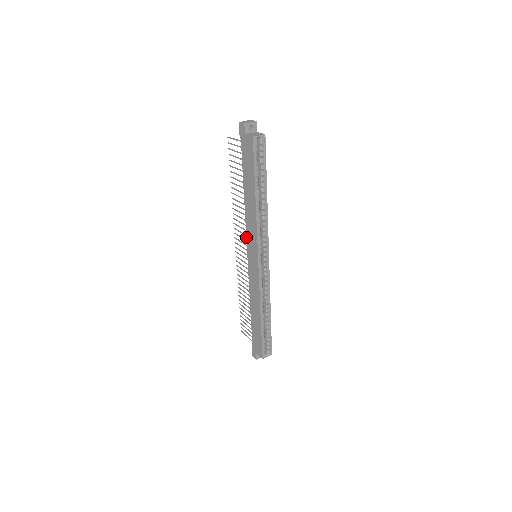
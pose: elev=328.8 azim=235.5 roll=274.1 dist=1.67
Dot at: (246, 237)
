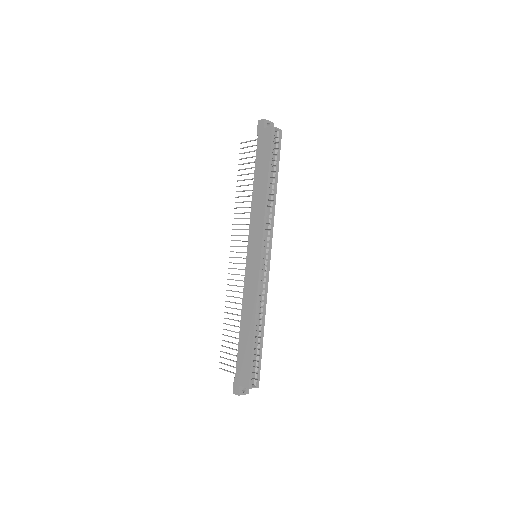
Dot at: occluded
